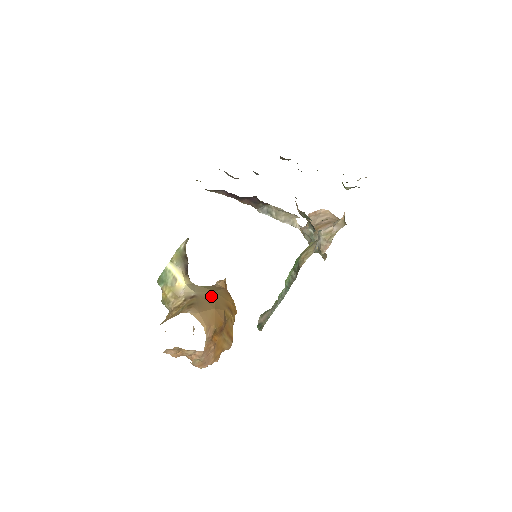
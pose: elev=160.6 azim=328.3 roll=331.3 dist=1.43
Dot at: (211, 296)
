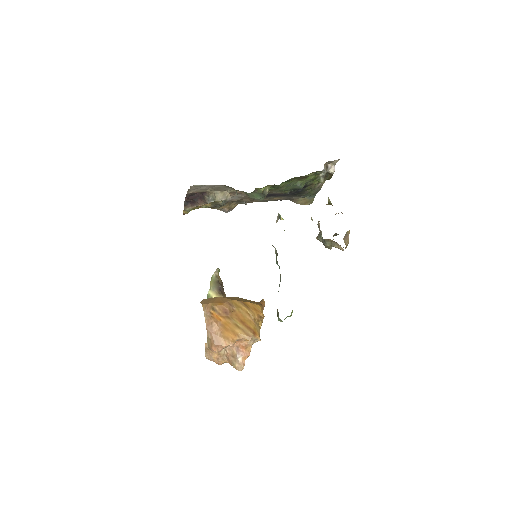
Dot at: occluded
